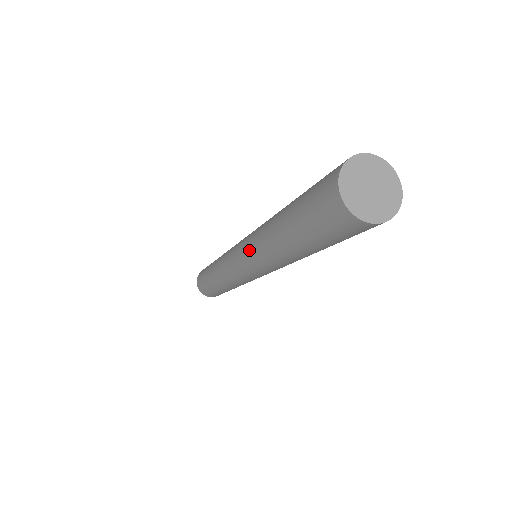
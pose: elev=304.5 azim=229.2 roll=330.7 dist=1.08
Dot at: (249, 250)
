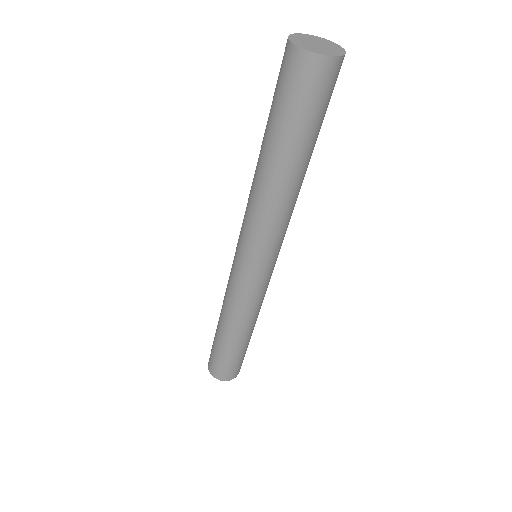
Dot at: (245, 225)
